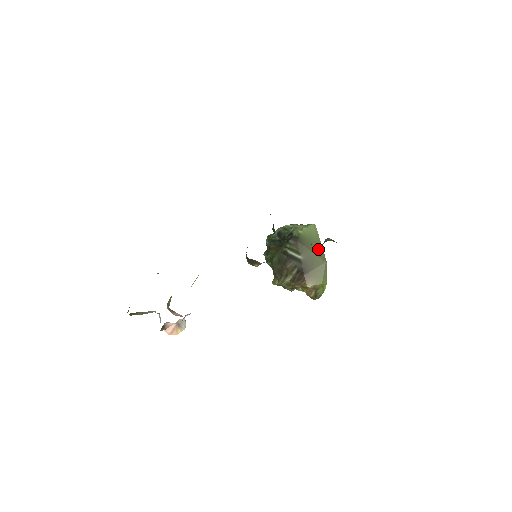
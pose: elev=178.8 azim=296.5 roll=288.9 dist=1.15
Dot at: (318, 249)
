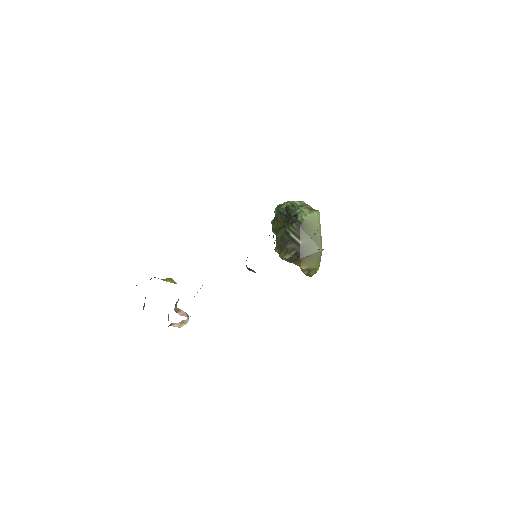
Dot at: occluded
